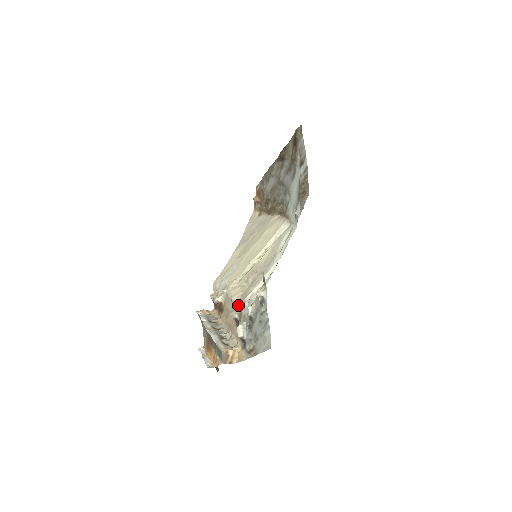
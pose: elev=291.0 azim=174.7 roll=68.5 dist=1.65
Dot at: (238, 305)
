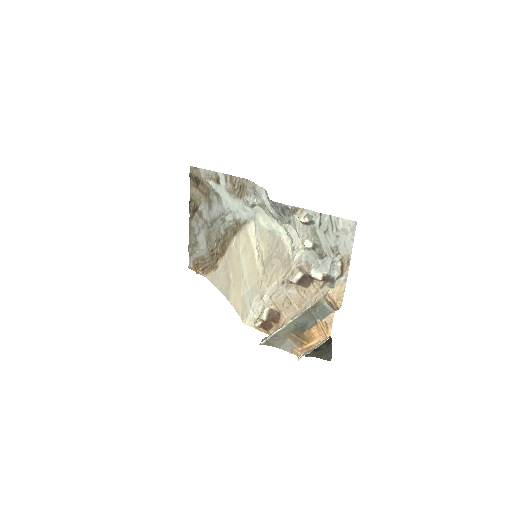
Dot at: (292, 267)
